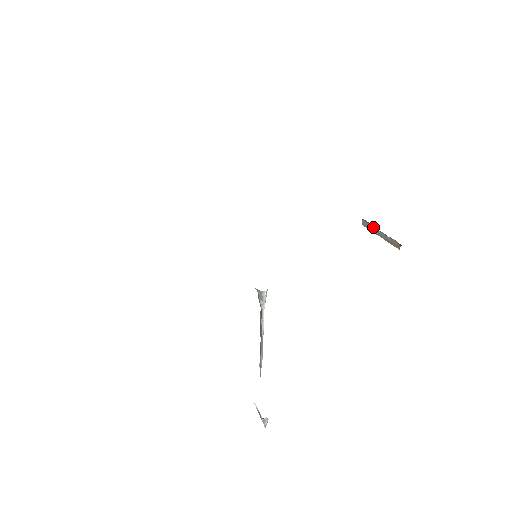
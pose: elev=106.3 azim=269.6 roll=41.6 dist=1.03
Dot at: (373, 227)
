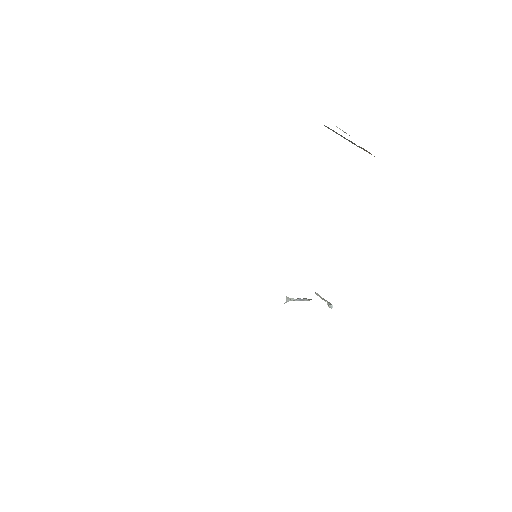
Dot at: (339, 134)
